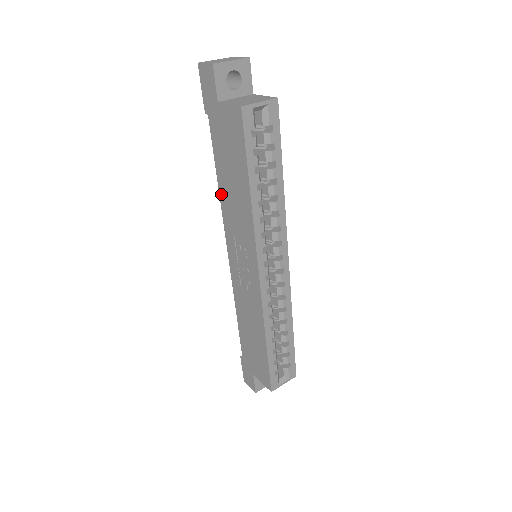
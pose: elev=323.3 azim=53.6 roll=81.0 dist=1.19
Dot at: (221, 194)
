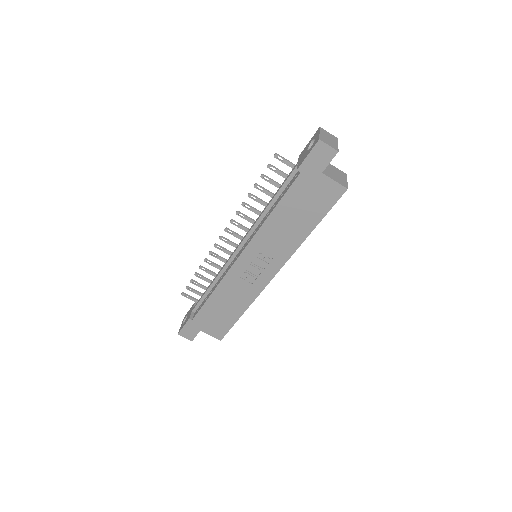
Dot at: (269, 221)
